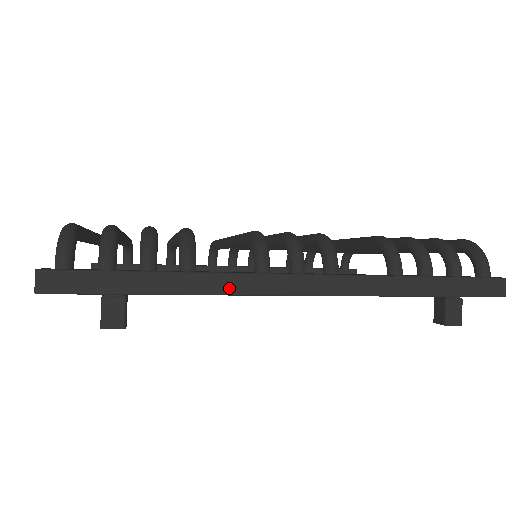
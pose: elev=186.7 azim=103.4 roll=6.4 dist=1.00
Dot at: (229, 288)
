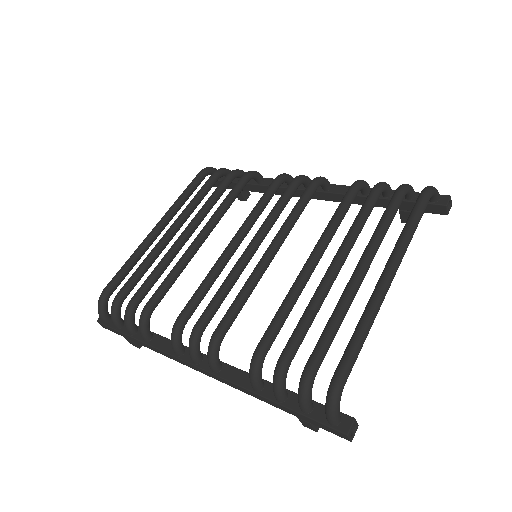
Dot at: (166, 355)
